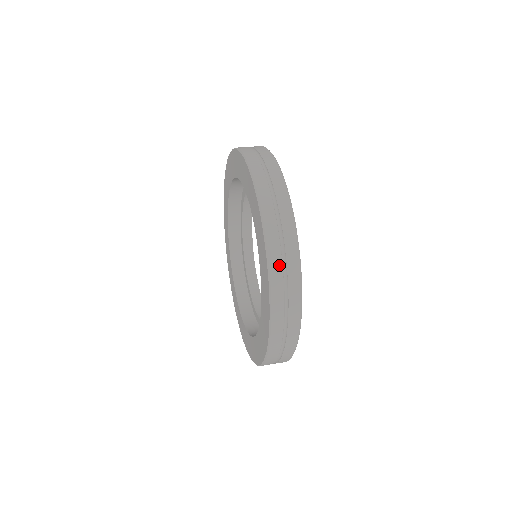
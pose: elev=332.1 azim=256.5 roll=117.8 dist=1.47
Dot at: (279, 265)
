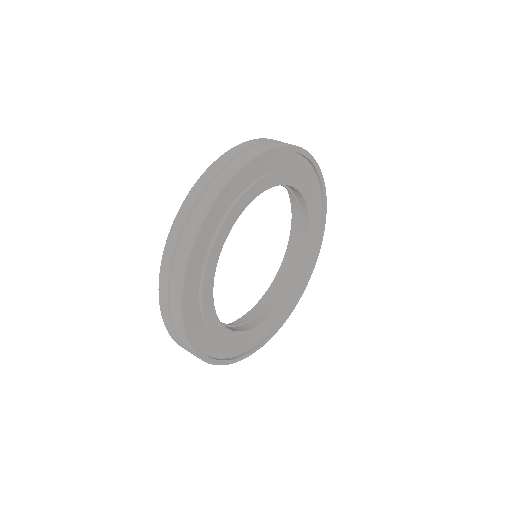
Dot at: (230, 157)
